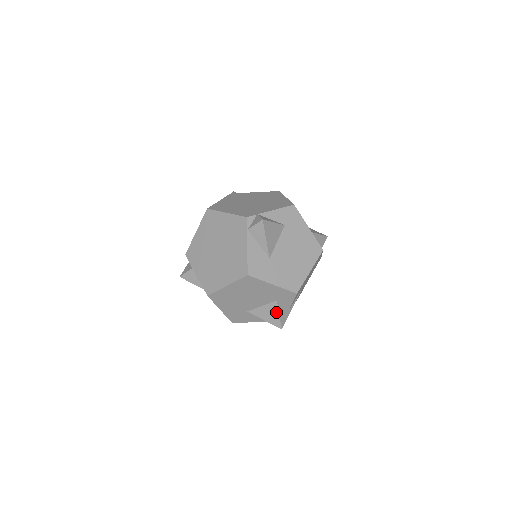
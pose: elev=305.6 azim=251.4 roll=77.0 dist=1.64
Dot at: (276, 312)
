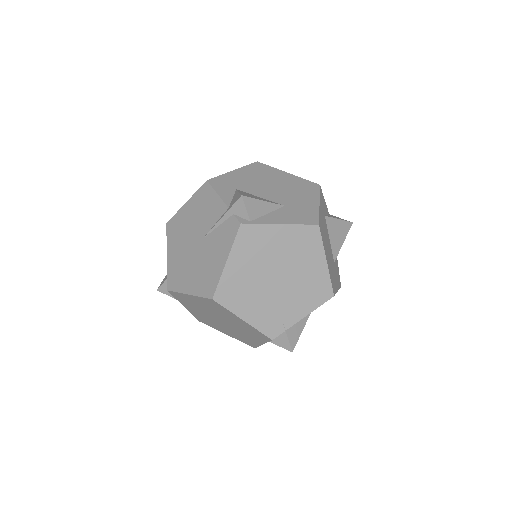
Dot at: occluded
